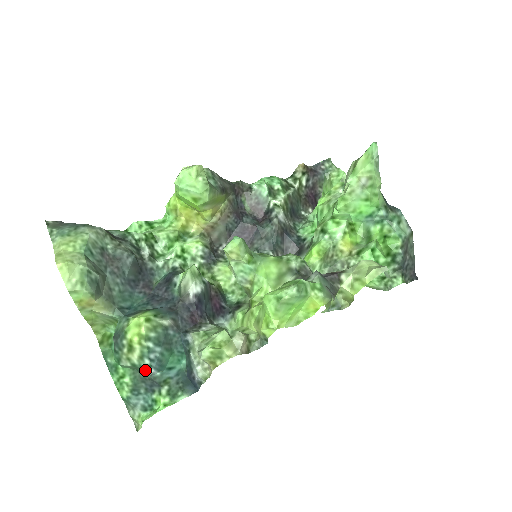
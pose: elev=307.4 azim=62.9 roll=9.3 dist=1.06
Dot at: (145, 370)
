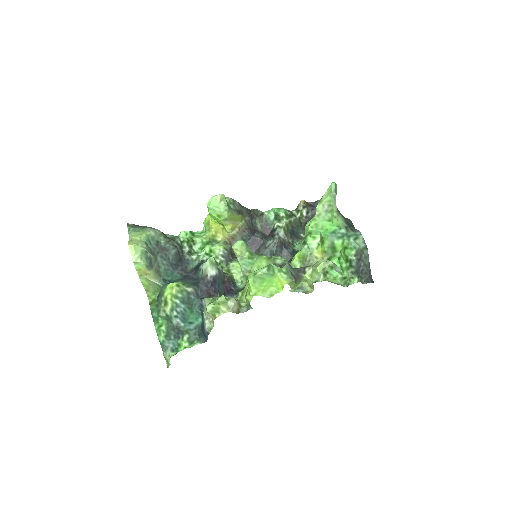
Dot at: (174, 320)
